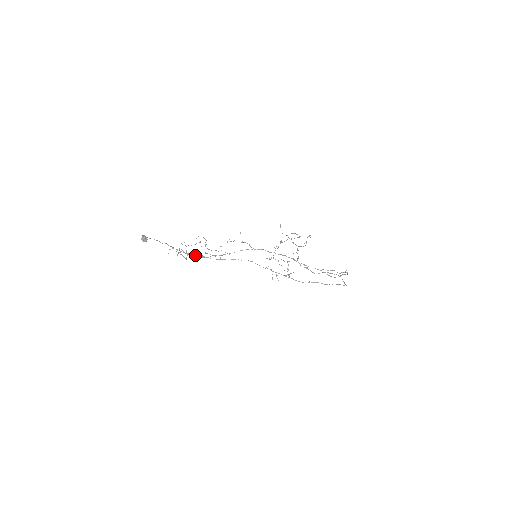
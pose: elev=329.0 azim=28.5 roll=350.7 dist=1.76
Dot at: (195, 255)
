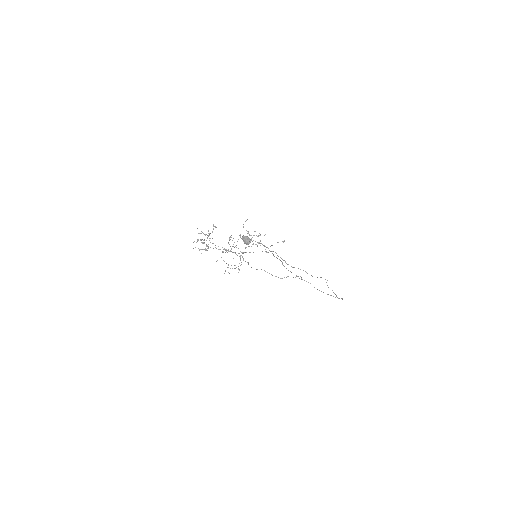
Dot at: (213, 248)
